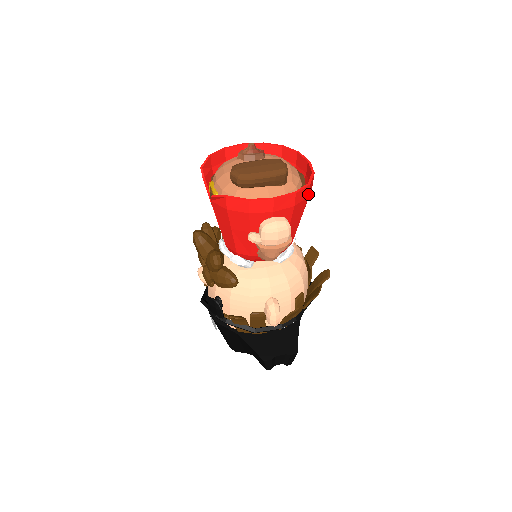
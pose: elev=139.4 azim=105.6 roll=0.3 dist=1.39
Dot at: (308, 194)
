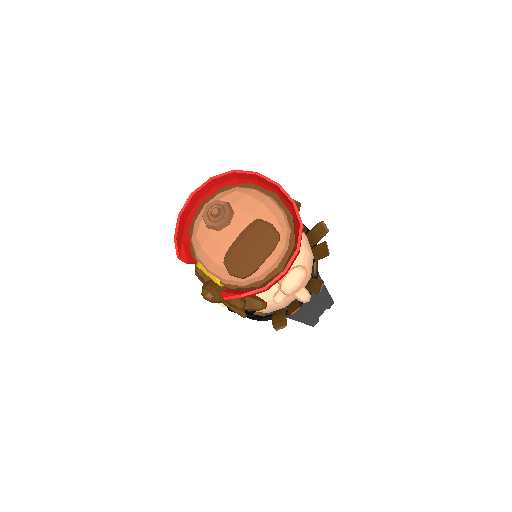
Dot at: occluded
